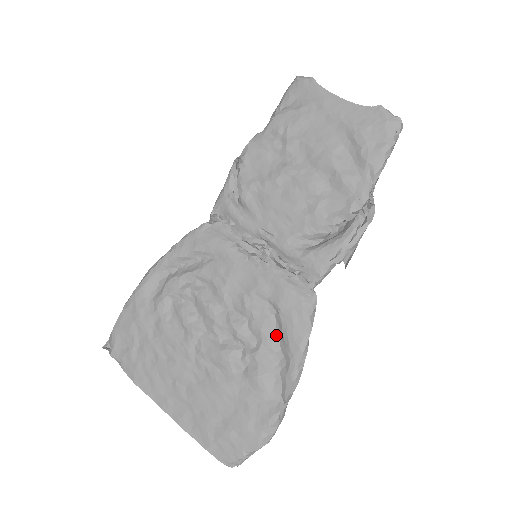
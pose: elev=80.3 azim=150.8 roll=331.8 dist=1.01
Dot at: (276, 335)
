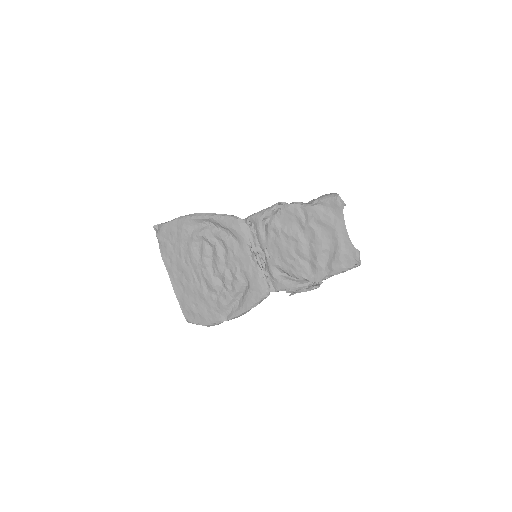
Dot at: (241, 294)
